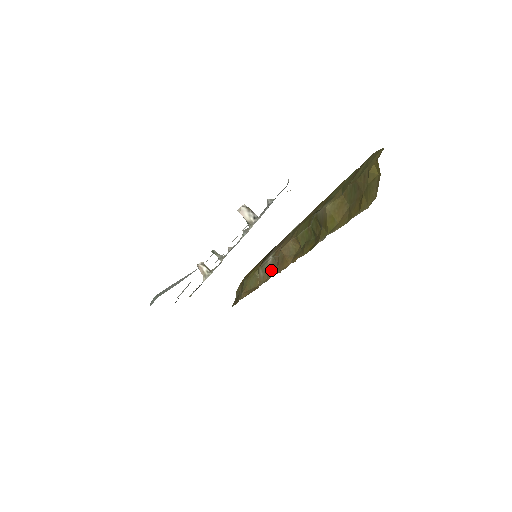
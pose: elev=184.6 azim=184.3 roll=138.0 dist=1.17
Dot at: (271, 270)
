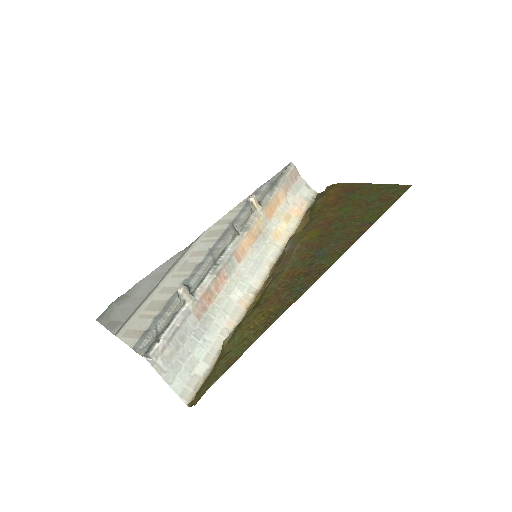
Dot at: occluded
